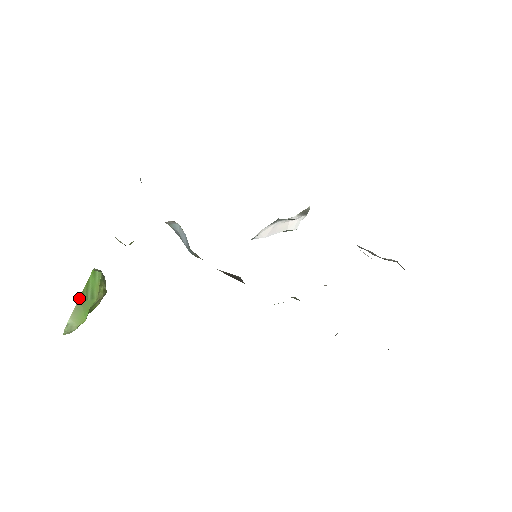
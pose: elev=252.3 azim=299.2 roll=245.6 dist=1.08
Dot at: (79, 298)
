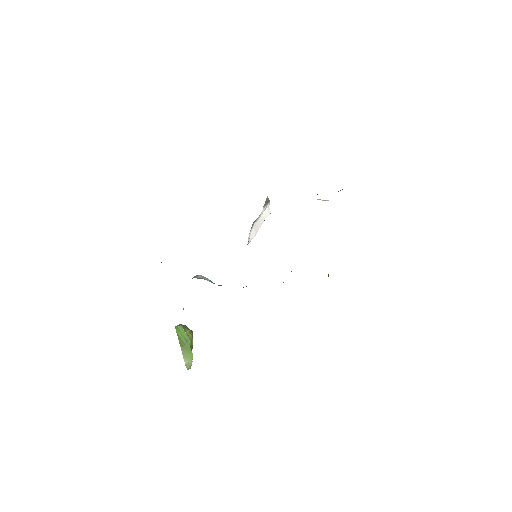
Dot at: occluded
